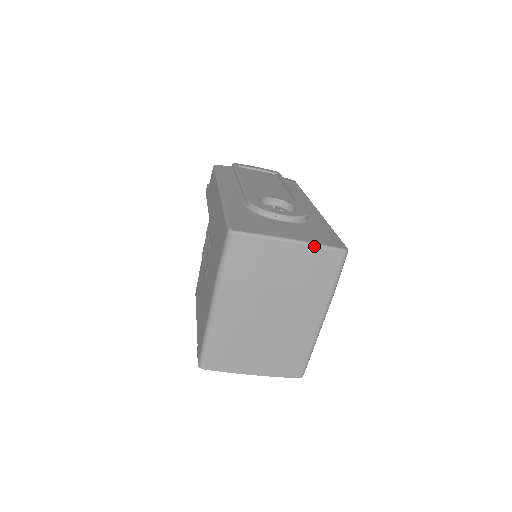
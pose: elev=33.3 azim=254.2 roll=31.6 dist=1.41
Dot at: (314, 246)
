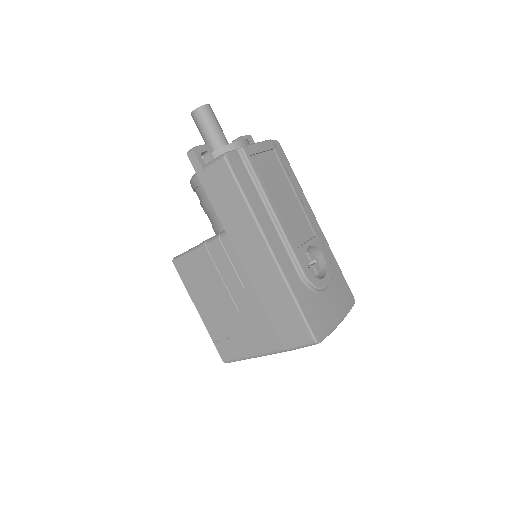
Dot at: occluded
